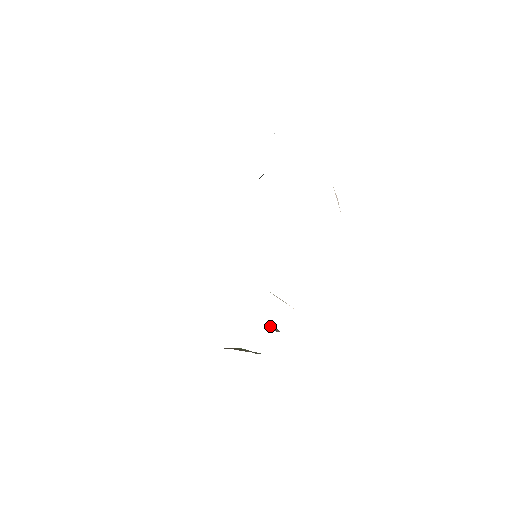
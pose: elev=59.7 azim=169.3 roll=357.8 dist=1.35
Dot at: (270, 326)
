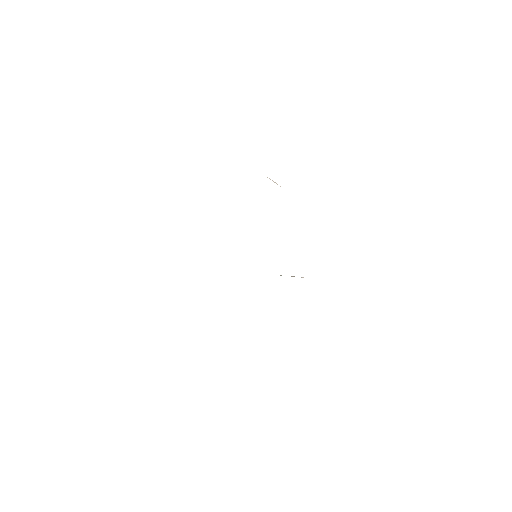
Dot at: occluded
